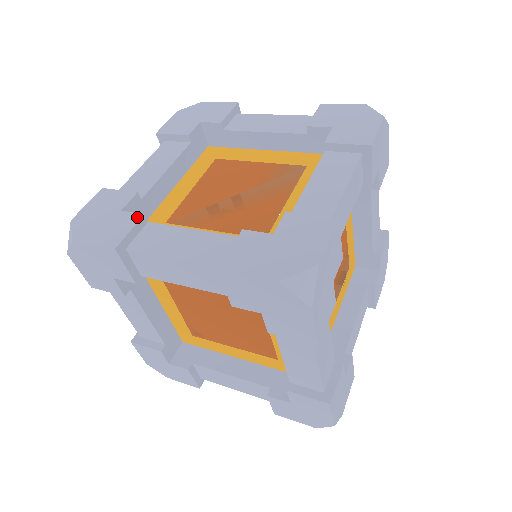
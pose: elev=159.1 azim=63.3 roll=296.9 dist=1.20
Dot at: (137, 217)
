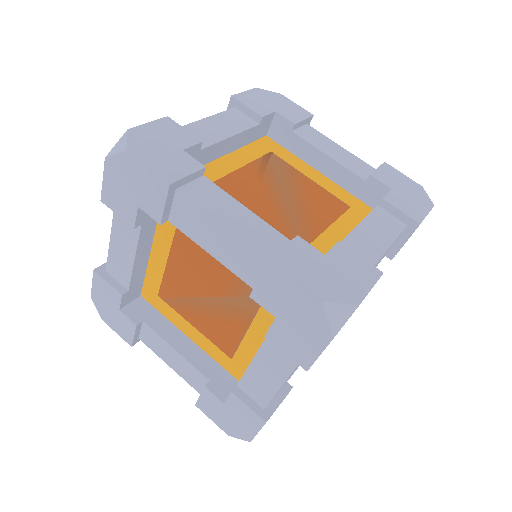
Dot at: (133, 326)
